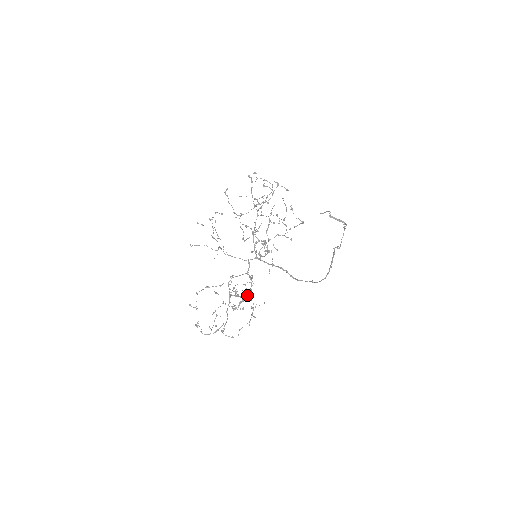
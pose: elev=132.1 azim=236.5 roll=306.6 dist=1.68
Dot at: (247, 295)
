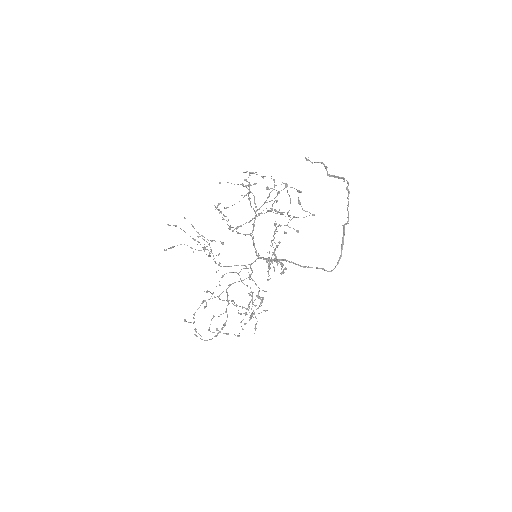
Dot at: (258, 308)
